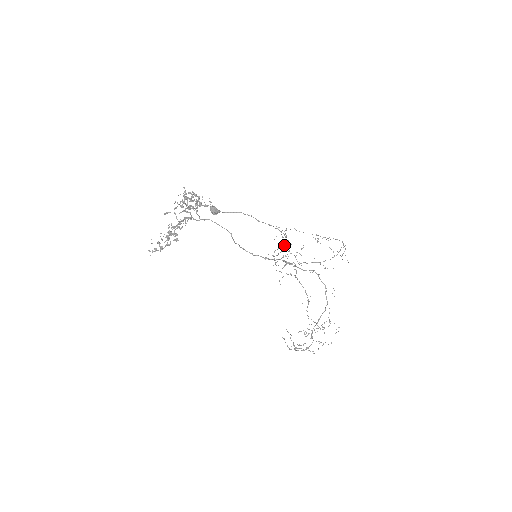
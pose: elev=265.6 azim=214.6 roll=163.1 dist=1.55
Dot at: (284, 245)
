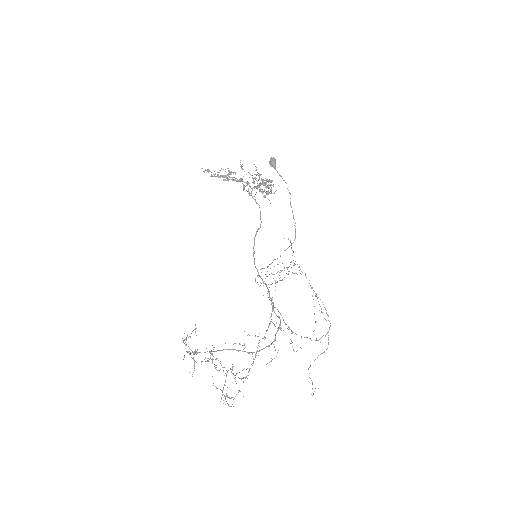
Dot at: occluded
